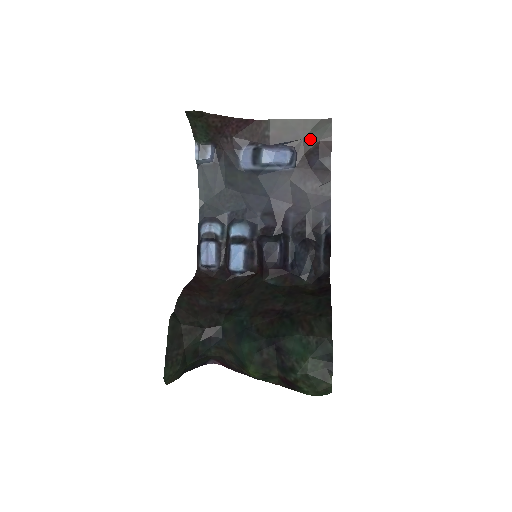
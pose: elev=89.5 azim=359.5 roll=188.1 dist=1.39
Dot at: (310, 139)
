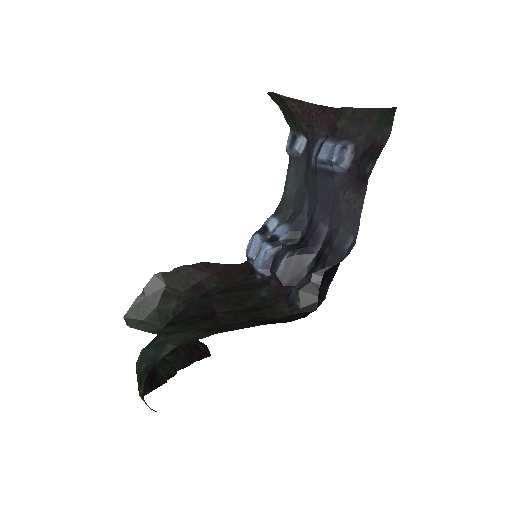
Dot at: (371, 135)
